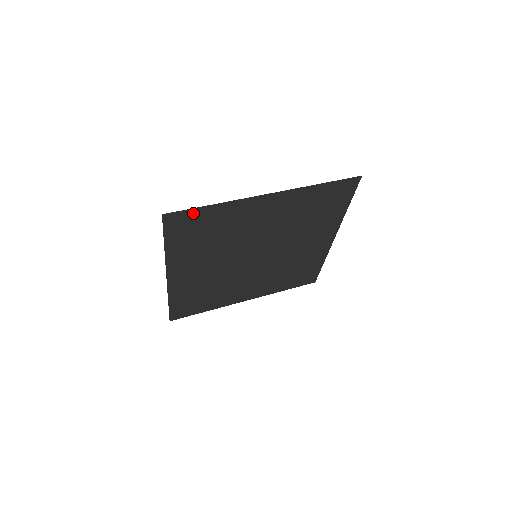
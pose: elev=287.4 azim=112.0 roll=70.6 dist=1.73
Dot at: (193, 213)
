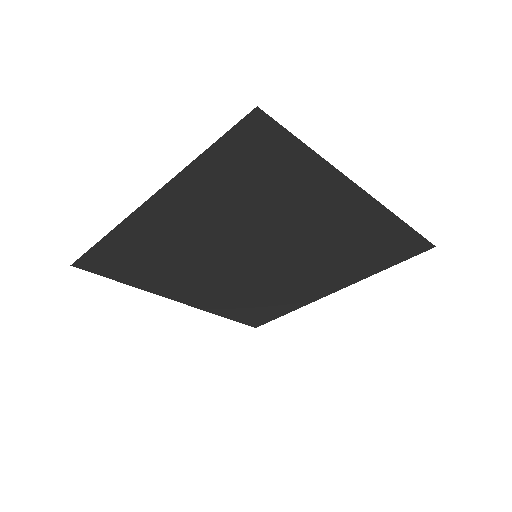
Dot at: (283, 141)
